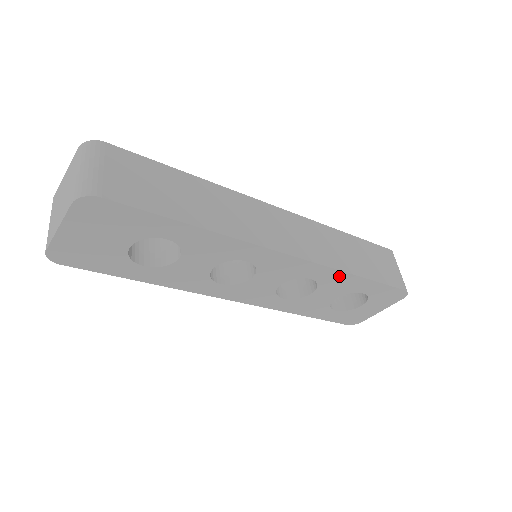
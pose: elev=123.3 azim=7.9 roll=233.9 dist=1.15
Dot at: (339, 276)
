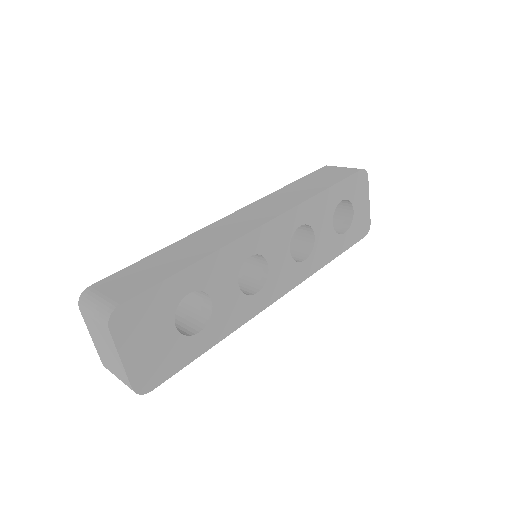
Dot at: (312, 204)
